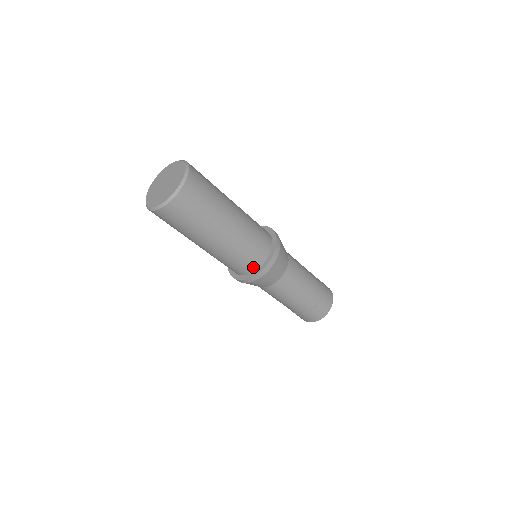
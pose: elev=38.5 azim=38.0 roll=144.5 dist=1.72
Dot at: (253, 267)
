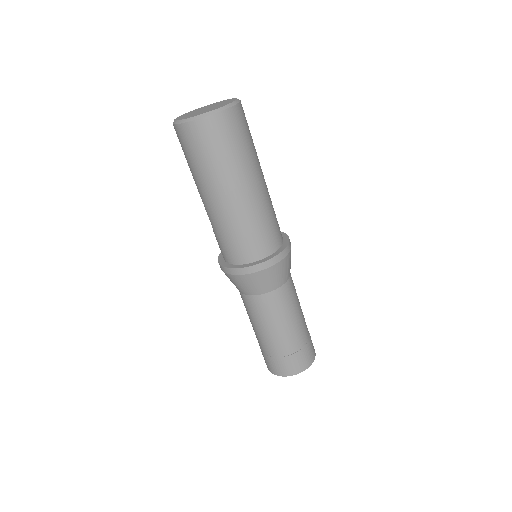
Dot at: (277, 243)
